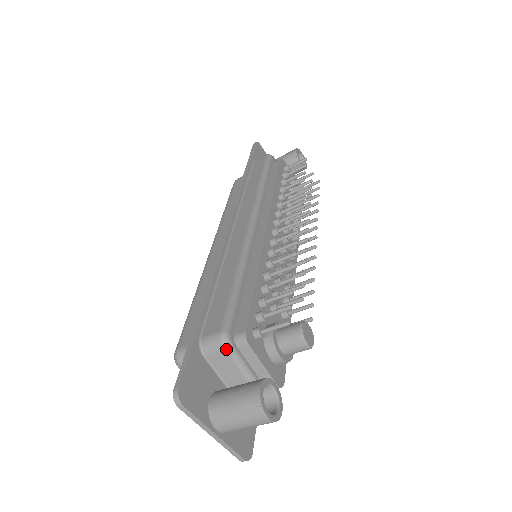
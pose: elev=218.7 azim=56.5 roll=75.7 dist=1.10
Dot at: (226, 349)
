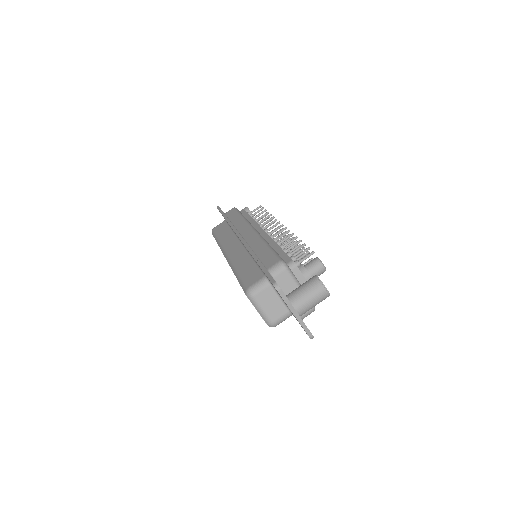
Dot at: (286, 269)
